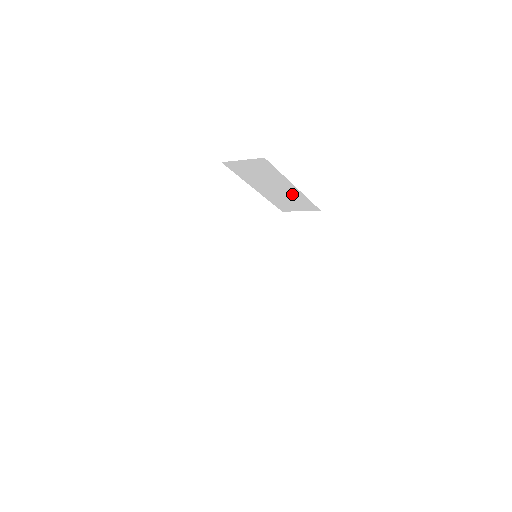
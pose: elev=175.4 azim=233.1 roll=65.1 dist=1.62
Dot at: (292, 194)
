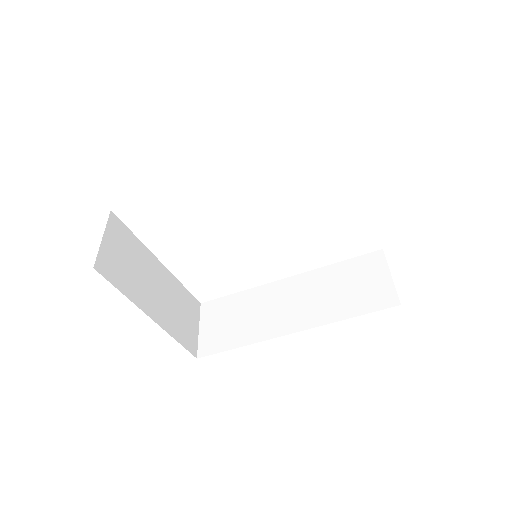
Dot at: occluded
